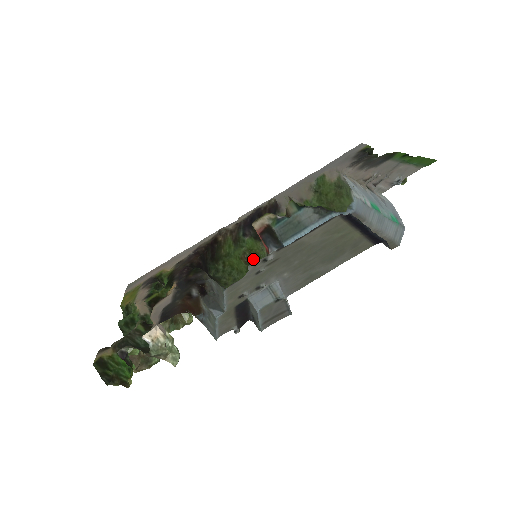
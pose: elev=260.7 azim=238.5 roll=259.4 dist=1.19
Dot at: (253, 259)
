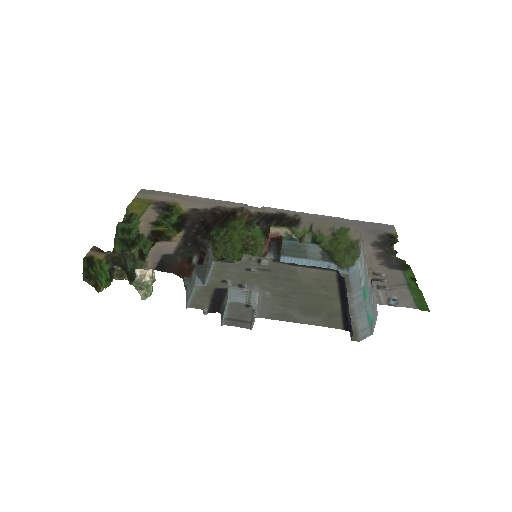
Dot at: (250, 246)
